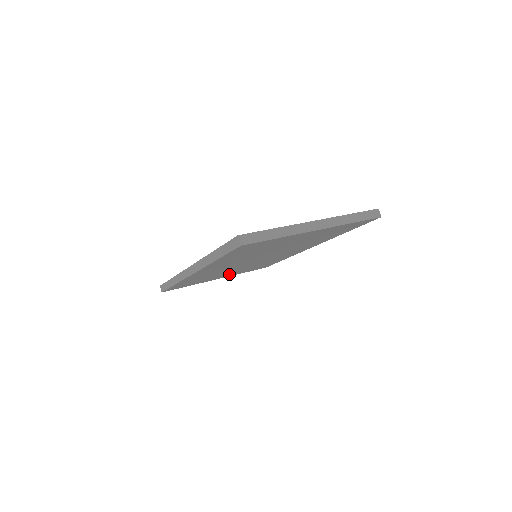
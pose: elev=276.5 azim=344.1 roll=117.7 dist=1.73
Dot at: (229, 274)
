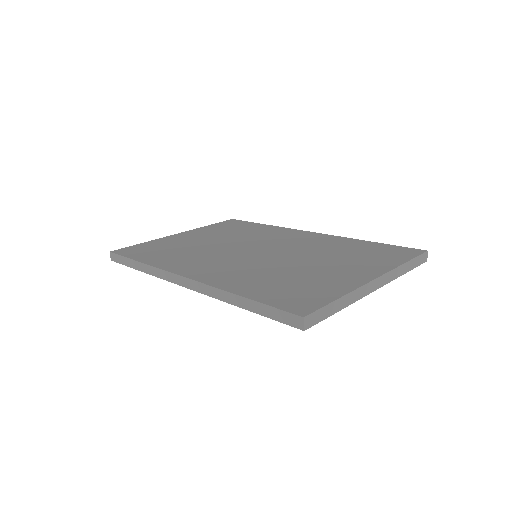
Dot at: occluded
